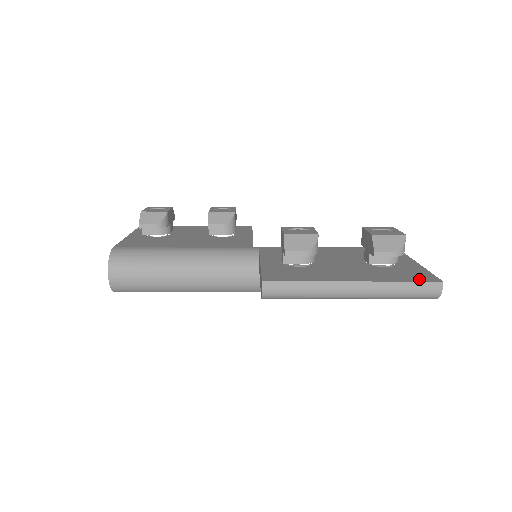
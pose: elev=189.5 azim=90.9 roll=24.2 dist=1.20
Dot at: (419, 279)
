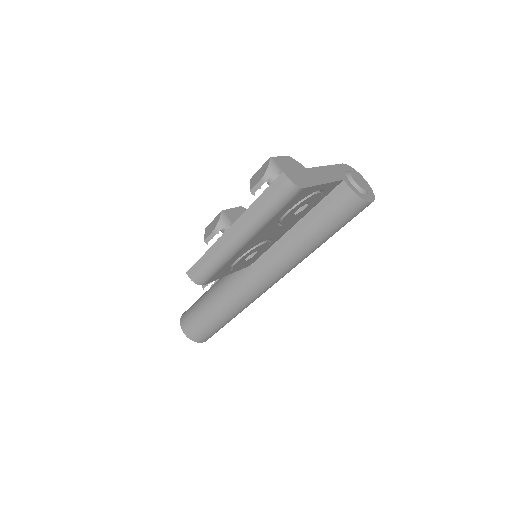
Dot at: (272, 185)
